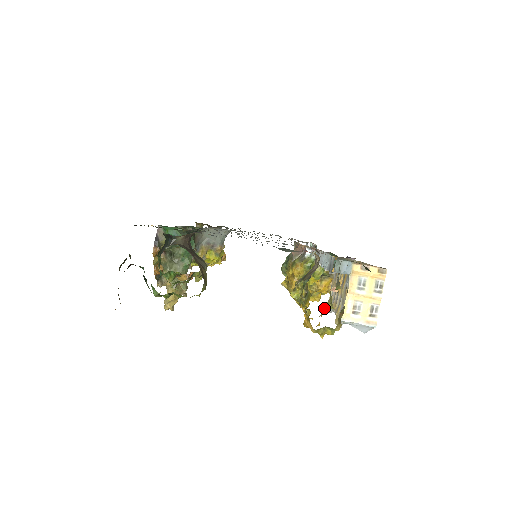
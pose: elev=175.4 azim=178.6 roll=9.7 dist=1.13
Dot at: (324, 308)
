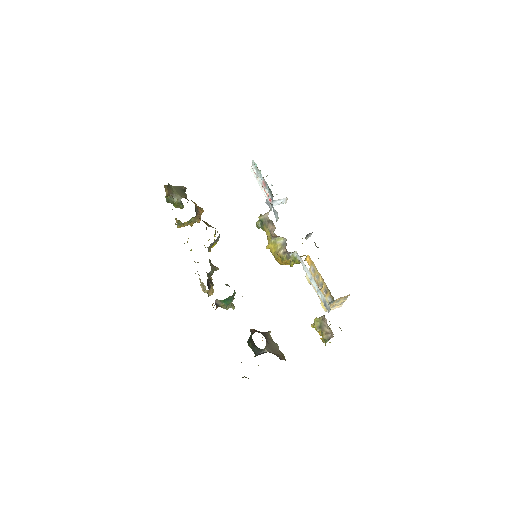
Dot at: occluded
